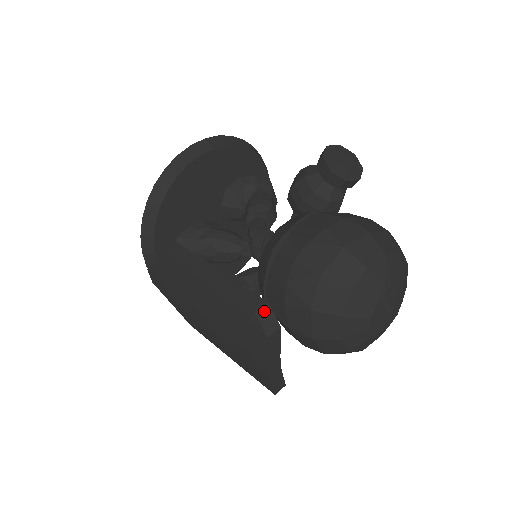
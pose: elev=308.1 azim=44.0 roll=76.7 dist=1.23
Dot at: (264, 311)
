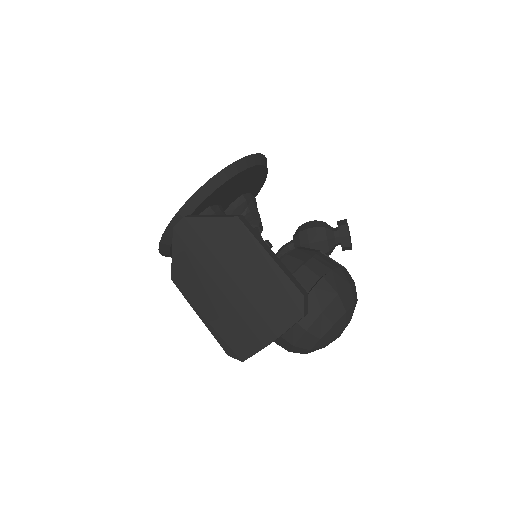
Dot at: (306, 298)
